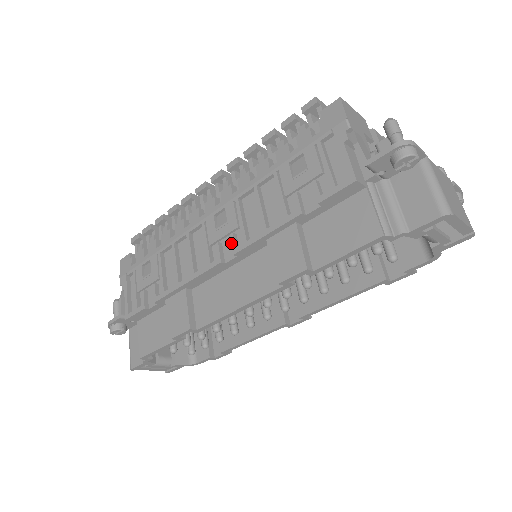
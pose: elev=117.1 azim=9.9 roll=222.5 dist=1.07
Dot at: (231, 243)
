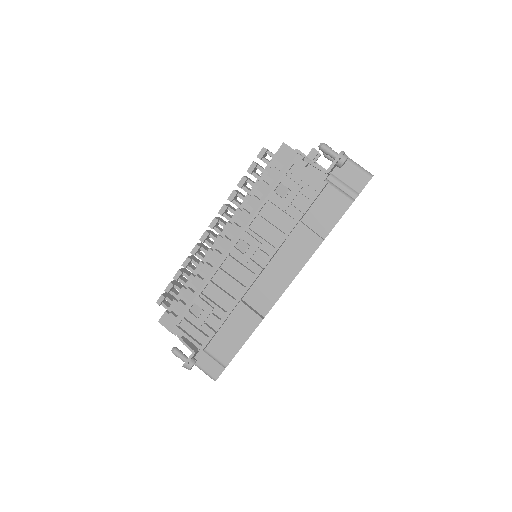
Dot at: (263, 255)
